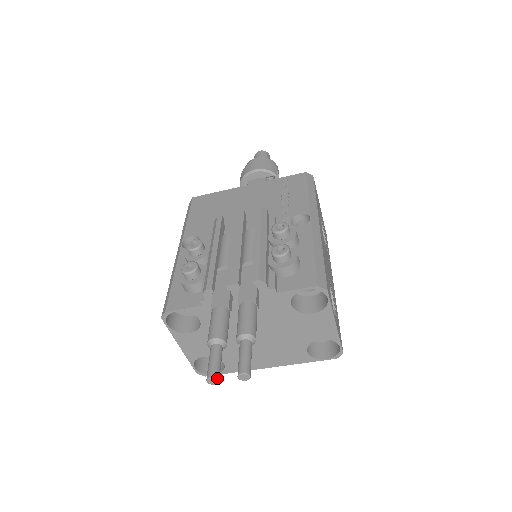
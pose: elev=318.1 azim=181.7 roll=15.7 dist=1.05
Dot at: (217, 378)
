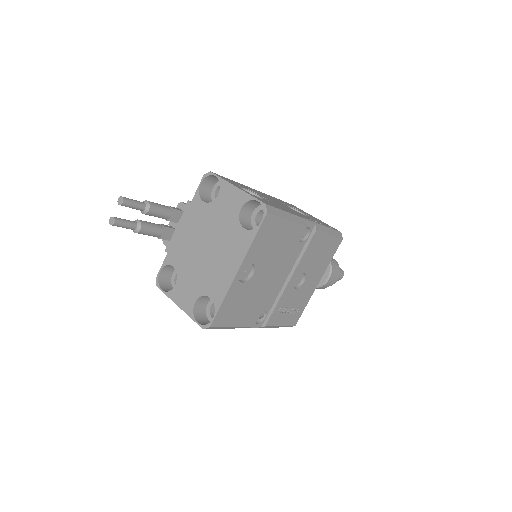
Dot at: (112, 217)
